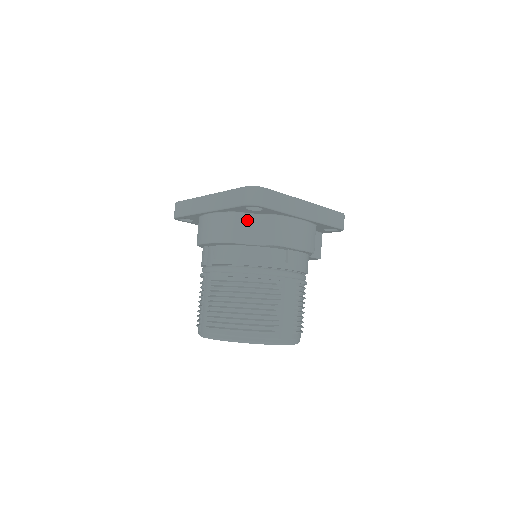
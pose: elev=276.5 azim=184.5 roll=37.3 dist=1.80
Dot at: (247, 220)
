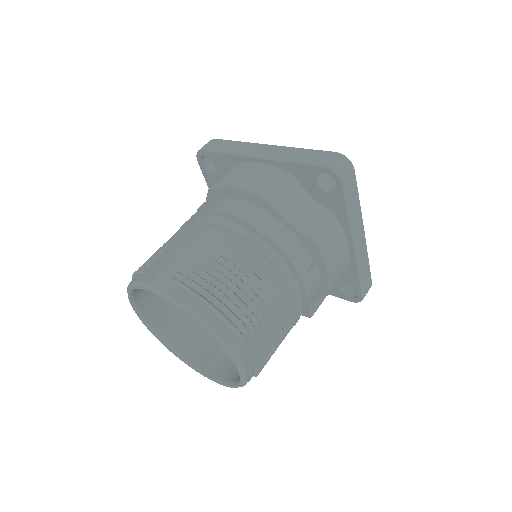
Dot at: (299, 195)
